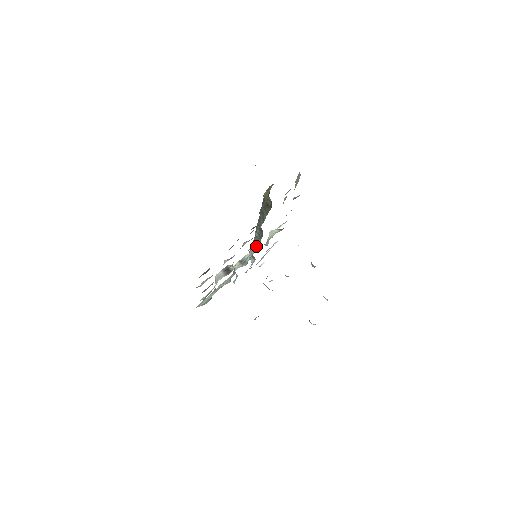
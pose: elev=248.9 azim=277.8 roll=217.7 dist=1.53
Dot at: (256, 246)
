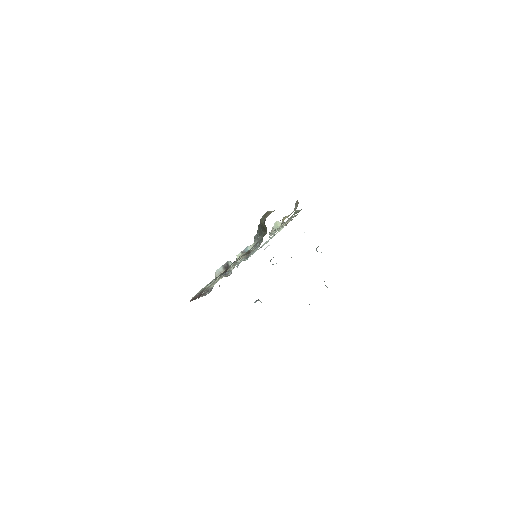
Dot at: occluded
